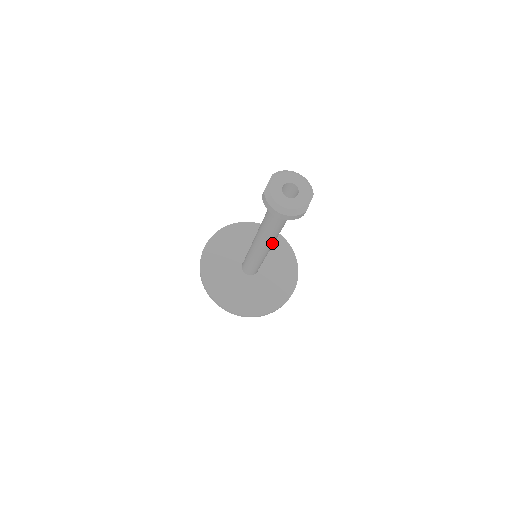
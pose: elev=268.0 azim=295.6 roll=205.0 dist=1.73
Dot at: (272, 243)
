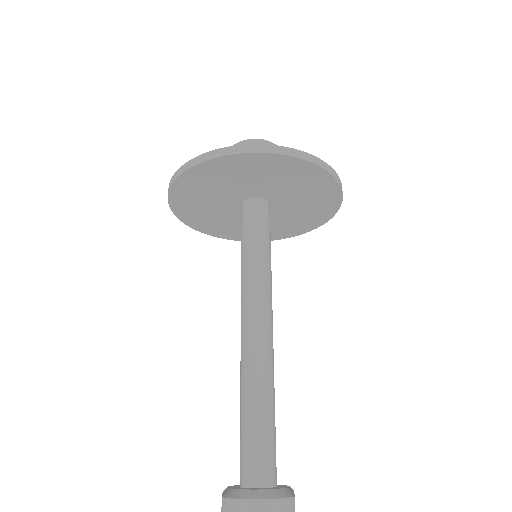
Dot at: occluded
